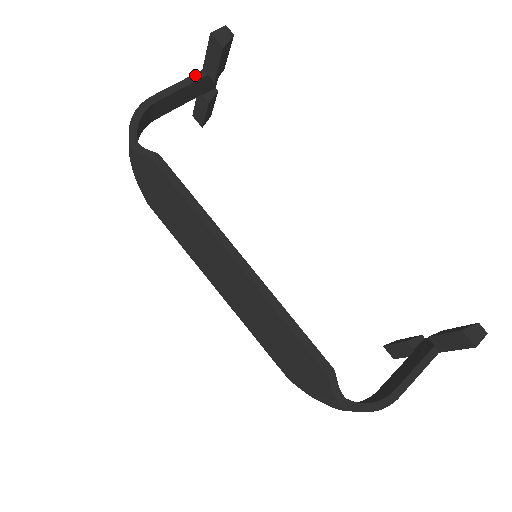
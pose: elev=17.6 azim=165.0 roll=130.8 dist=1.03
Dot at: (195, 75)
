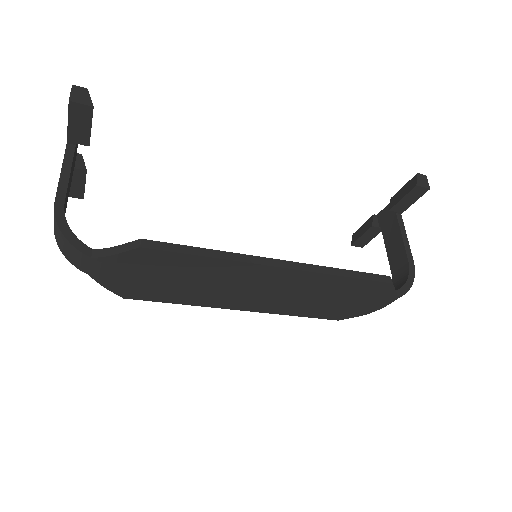
Dot at: (67, 152)
